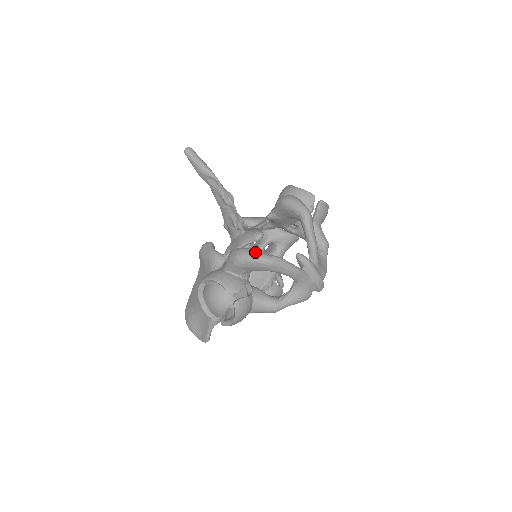
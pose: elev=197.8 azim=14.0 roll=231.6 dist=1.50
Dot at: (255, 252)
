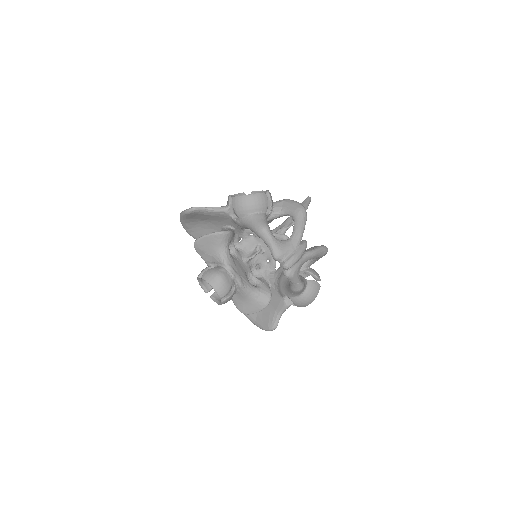
Dot at: occluded
